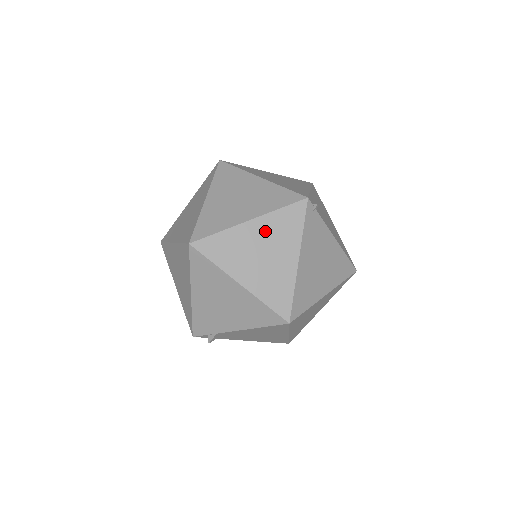
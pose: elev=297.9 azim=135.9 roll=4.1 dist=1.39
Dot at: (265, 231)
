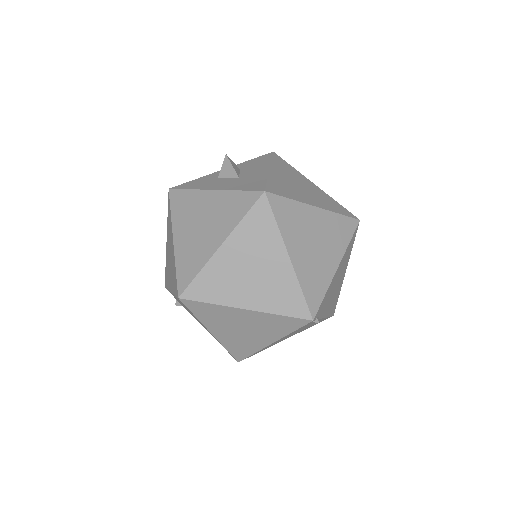
Dot at: (256, 320)
